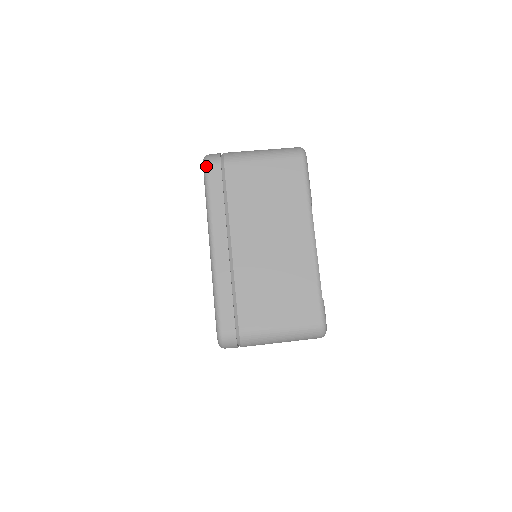
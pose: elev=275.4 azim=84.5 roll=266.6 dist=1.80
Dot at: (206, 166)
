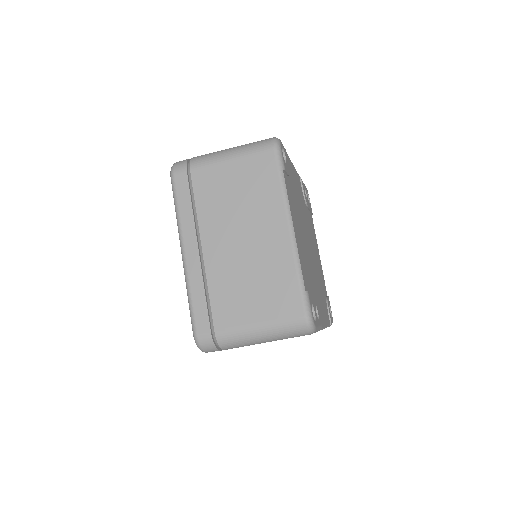
Dot at: occluded
